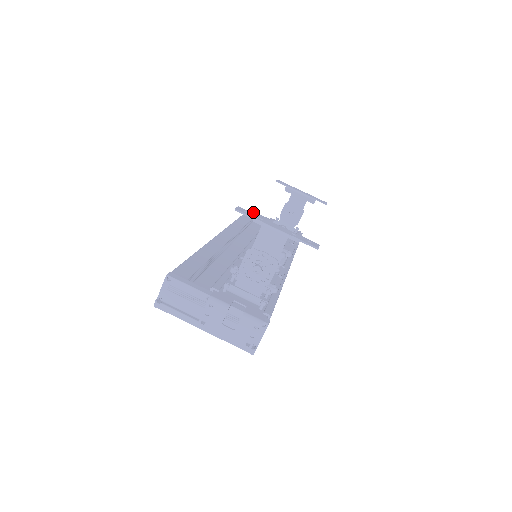
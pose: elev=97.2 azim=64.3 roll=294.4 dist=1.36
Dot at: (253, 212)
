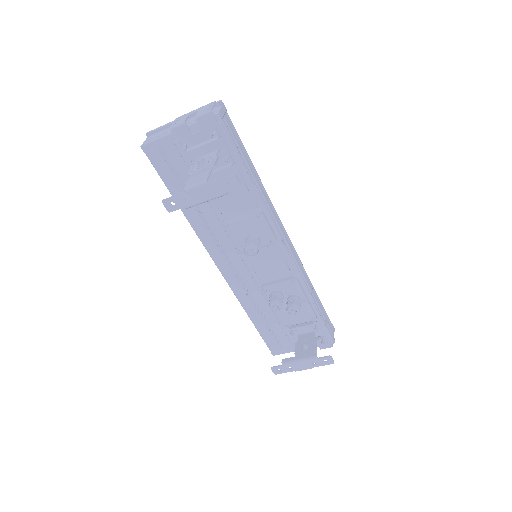
Dot at: (151, 151)
